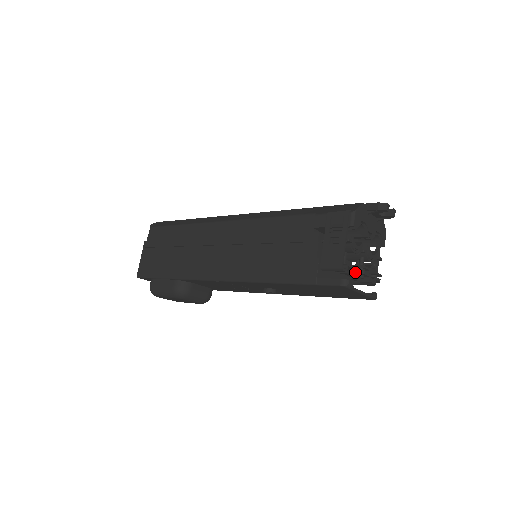
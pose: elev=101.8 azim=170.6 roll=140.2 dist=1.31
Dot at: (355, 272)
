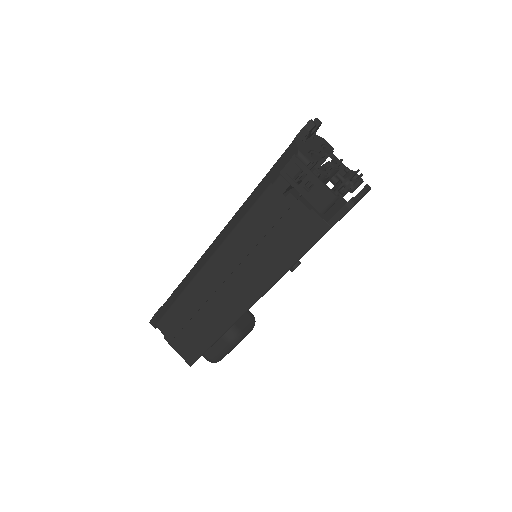
Dot at: (346, 189)
